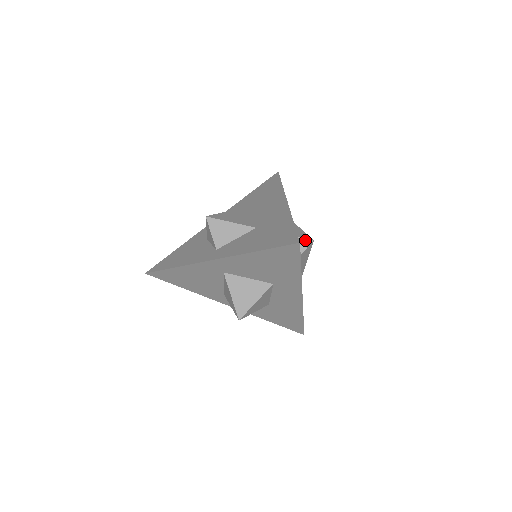
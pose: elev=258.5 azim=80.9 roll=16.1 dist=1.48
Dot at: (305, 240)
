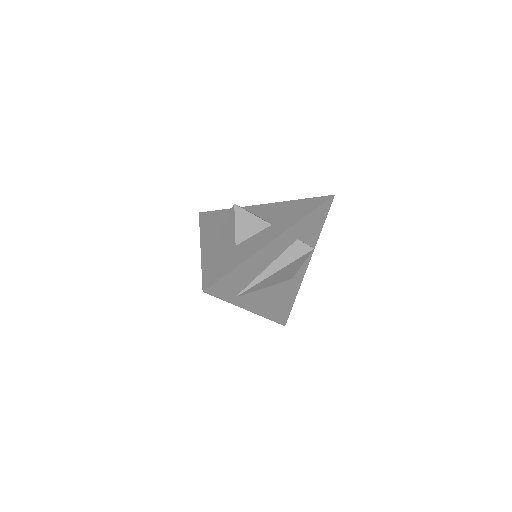
Dot at: (310, 246)
